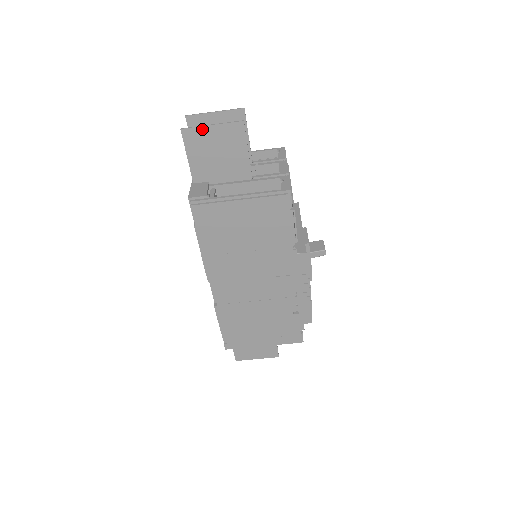
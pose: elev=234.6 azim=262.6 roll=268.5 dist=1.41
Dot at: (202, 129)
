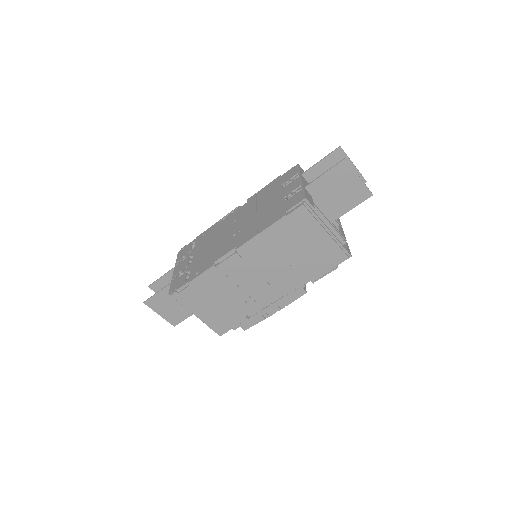
Dot at: (353, 172)
